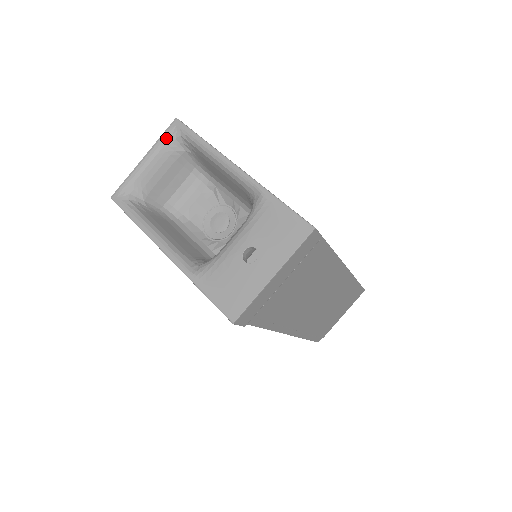
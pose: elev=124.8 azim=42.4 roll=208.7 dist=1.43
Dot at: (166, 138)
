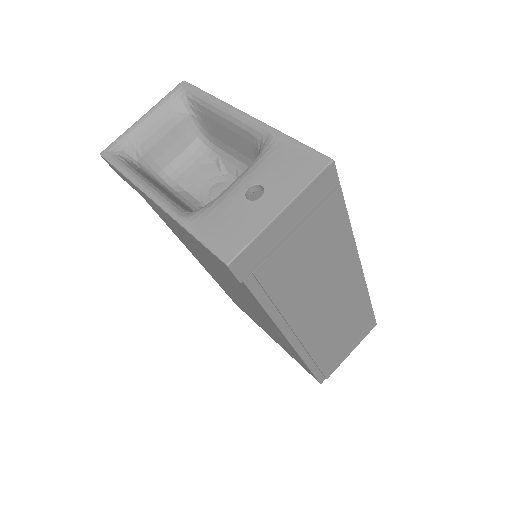
Dot at: (170, 98)
